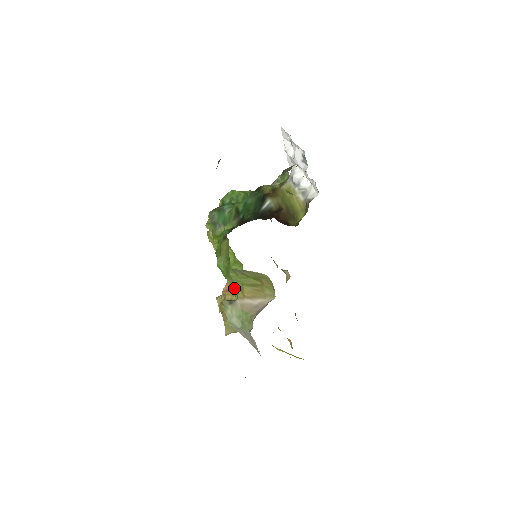
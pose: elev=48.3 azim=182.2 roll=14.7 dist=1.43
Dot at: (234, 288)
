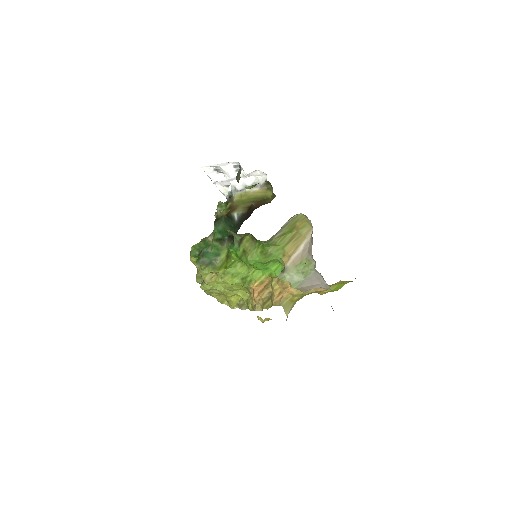
Dot at: (271, 271)
